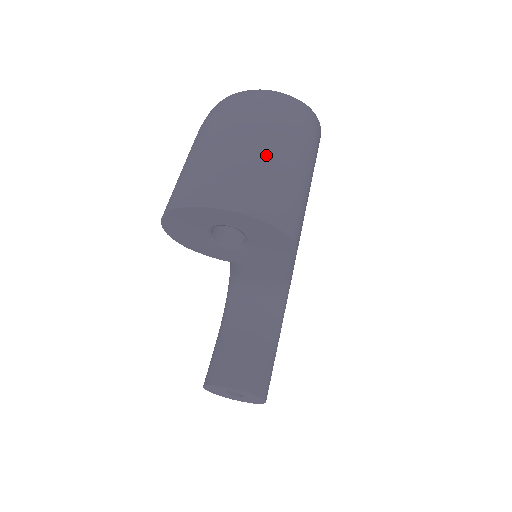
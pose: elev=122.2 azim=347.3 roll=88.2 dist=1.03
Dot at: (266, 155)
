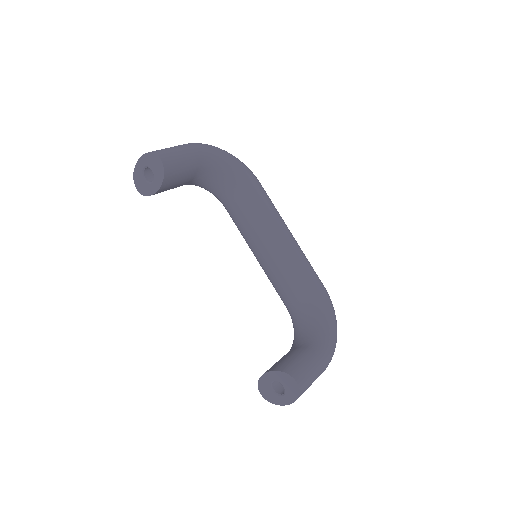
Dot at: occluded
